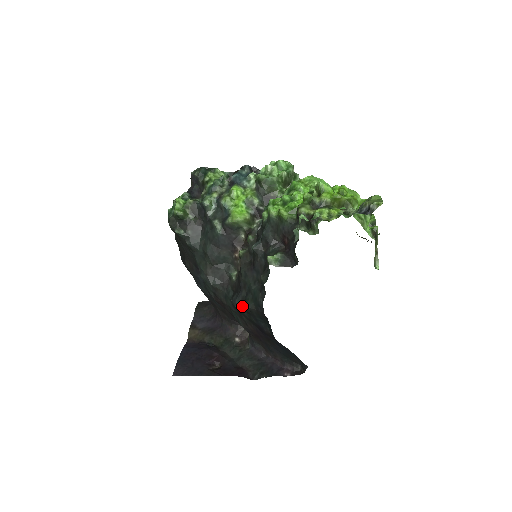
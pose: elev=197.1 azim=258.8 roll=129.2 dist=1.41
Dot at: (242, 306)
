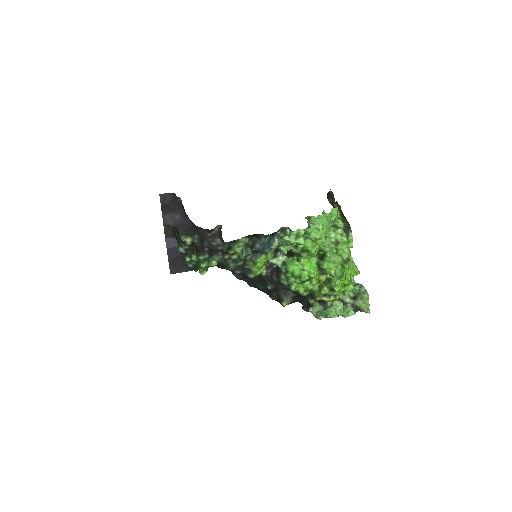
Dot at: occluded
